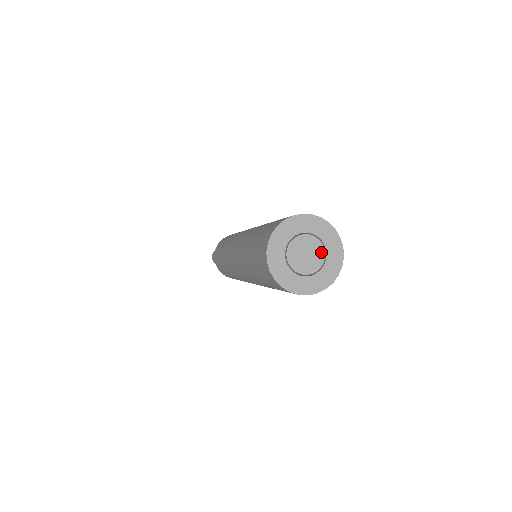
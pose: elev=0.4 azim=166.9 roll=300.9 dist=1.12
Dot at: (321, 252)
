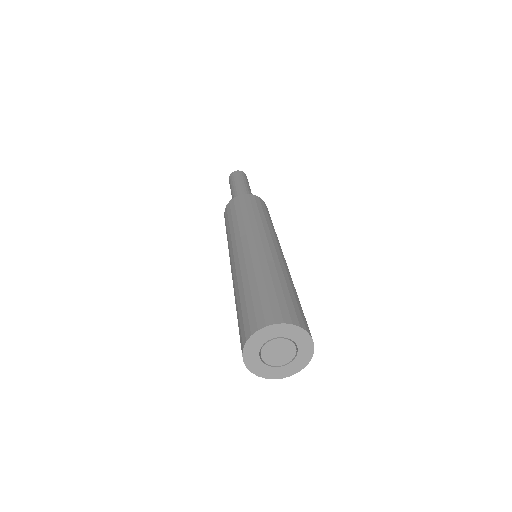
Dot at: (292, 354)
